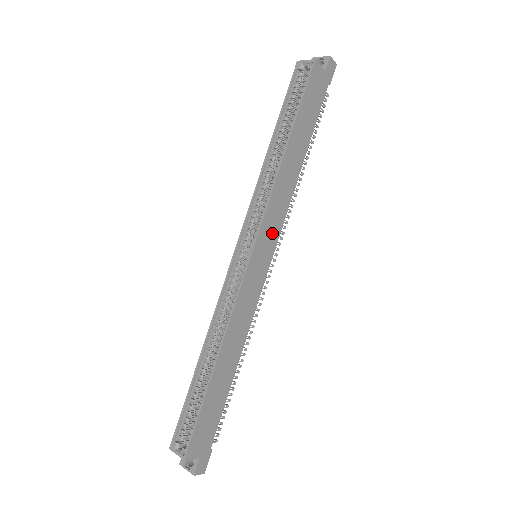
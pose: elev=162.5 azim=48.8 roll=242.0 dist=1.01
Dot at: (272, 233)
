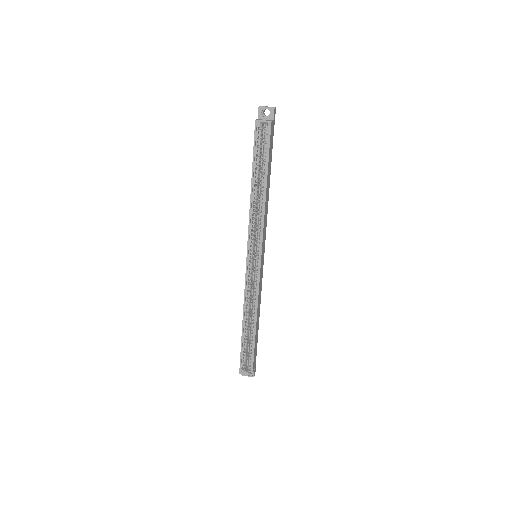
Dot at: (264, 241)
